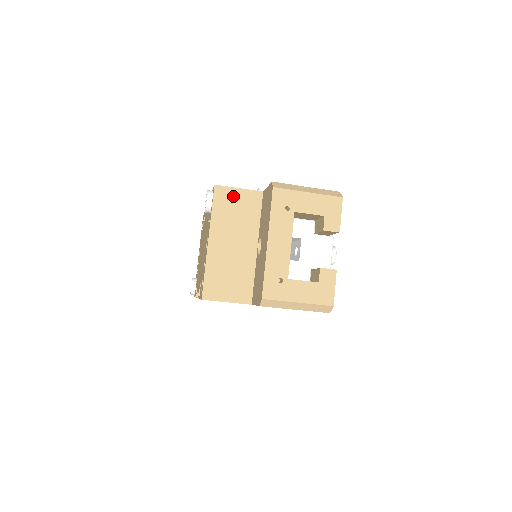
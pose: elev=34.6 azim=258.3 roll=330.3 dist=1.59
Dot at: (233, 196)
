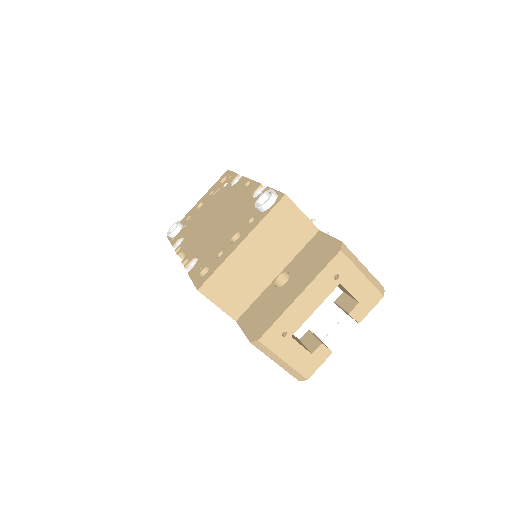
Dot at: (293, 216)
